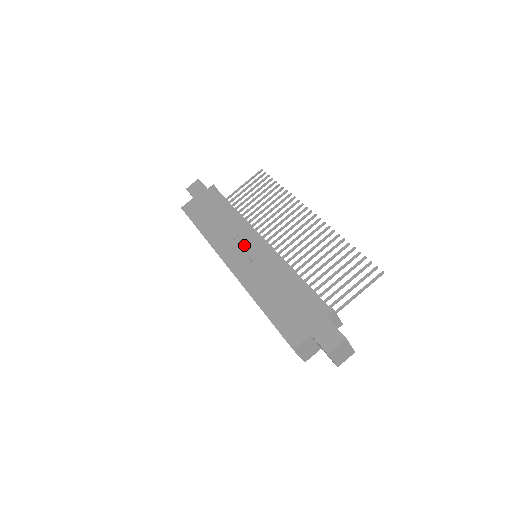
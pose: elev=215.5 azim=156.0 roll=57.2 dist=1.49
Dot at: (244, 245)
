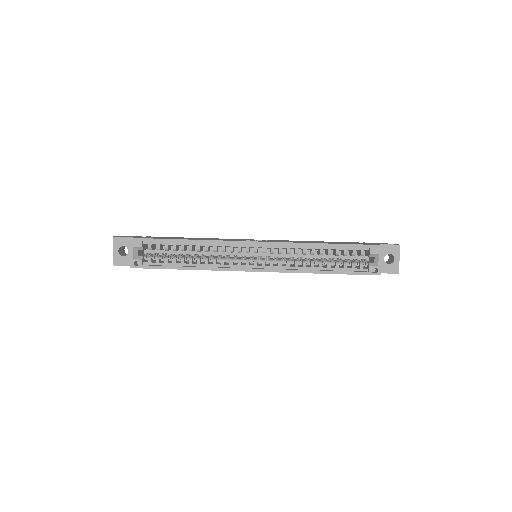
Dot at: (249, 240)
